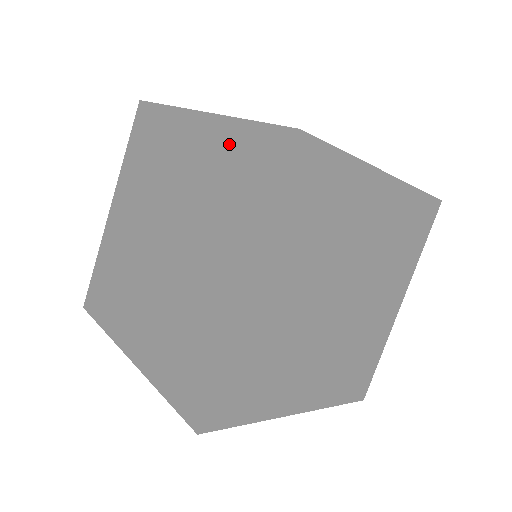
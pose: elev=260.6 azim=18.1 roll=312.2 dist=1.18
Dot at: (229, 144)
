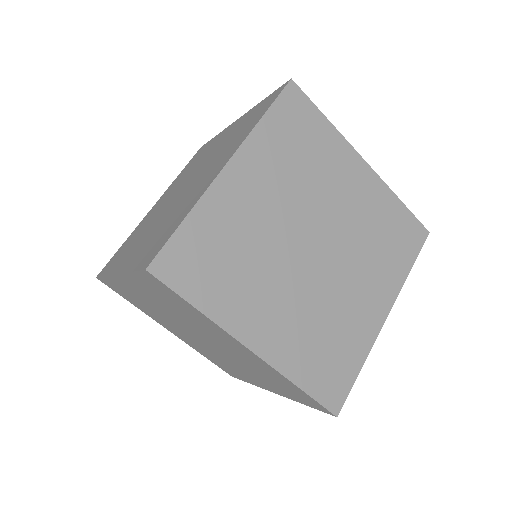
Dot at: (247, 117)
